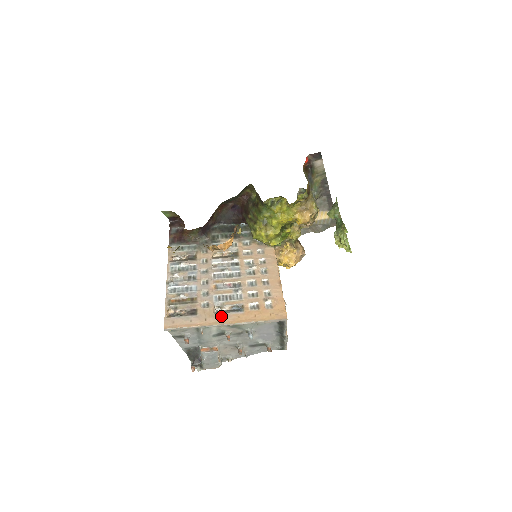
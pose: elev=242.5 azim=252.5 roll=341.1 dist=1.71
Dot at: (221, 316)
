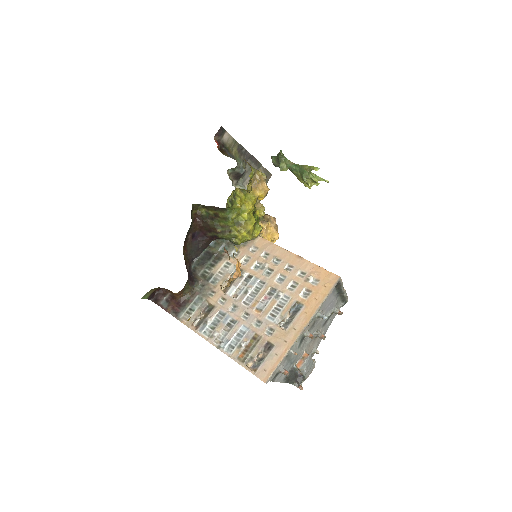
Dot at: (293, 326)
